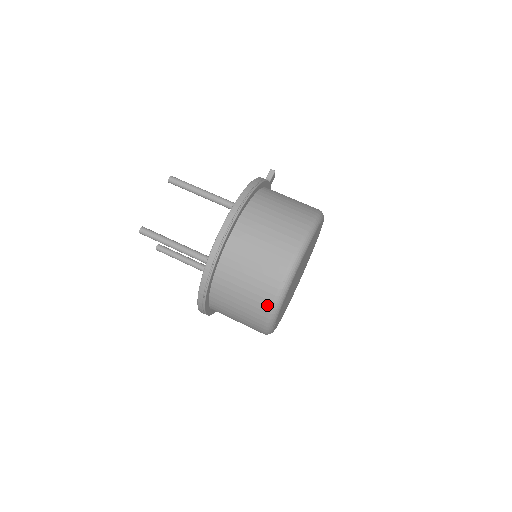
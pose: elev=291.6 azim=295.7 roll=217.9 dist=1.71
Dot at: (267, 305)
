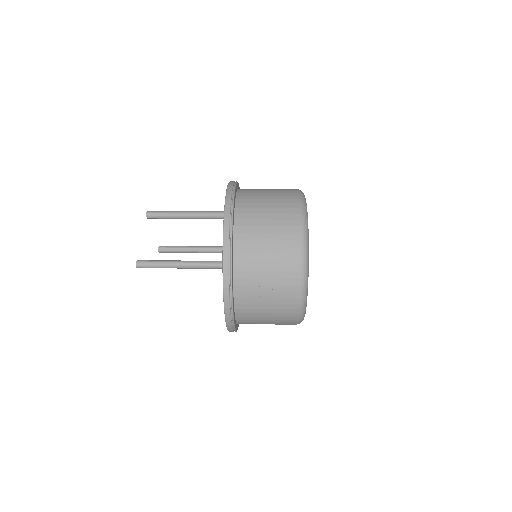
Dot at: occluded
